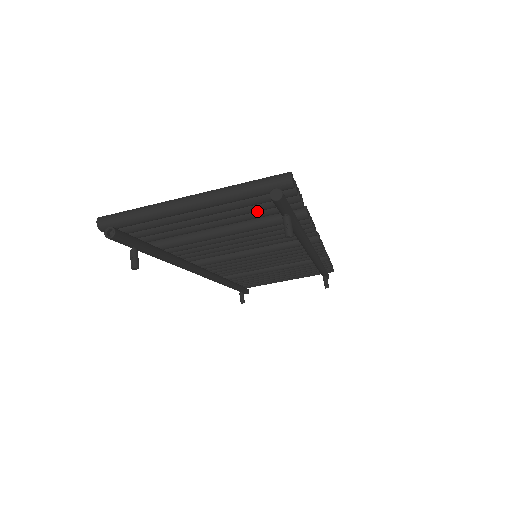
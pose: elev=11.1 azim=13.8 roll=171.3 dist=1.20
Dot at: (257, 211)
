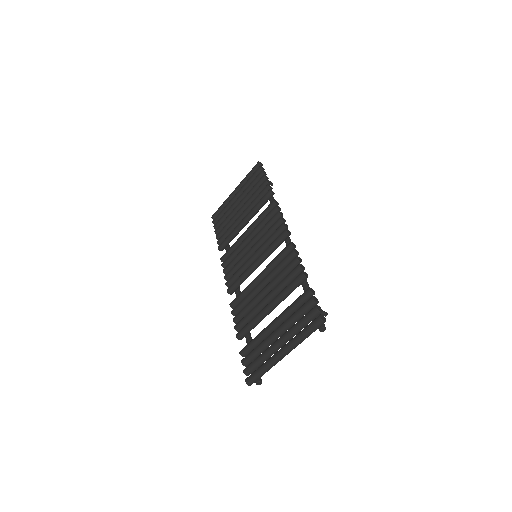
Dot at: occluded
